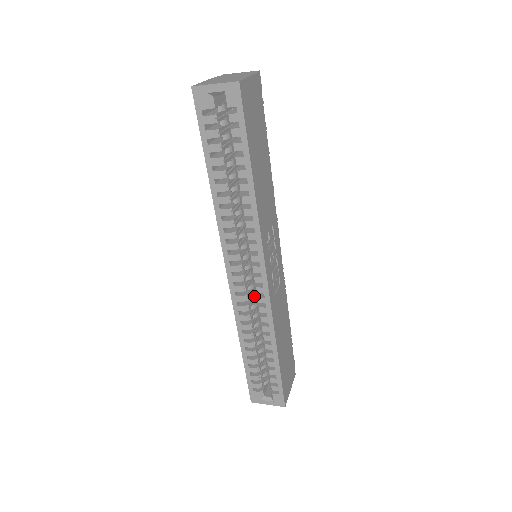
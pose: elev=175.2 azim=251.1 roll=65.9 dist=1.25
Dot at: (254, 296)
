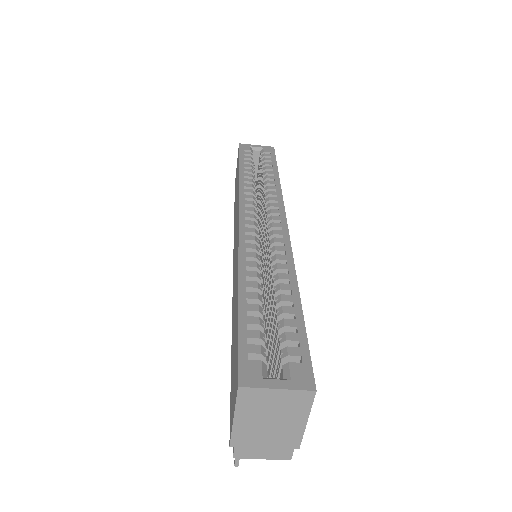
Dot at: (260, 259)
